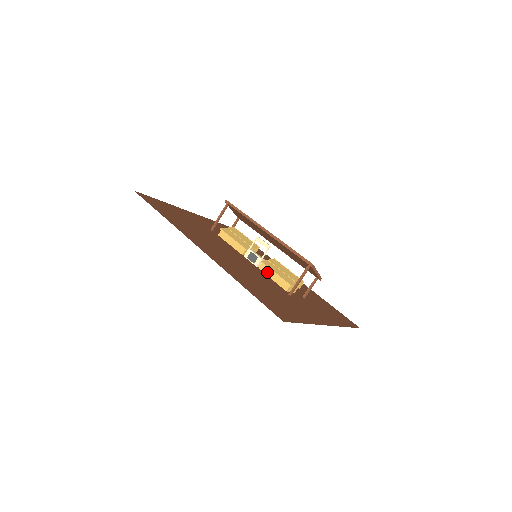
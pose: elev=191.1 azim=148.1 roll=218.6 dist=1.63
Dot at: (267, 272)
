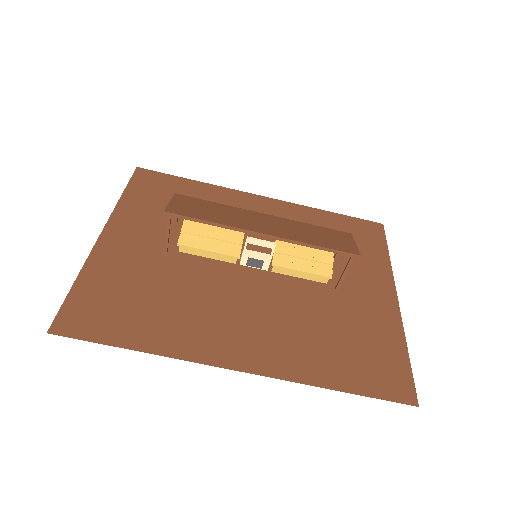
Dot at: (287, 273)
